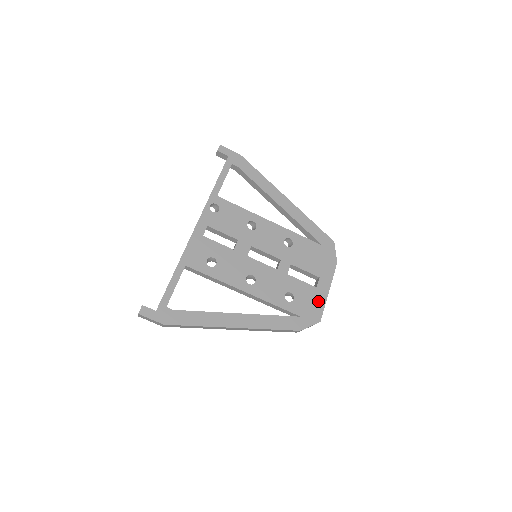
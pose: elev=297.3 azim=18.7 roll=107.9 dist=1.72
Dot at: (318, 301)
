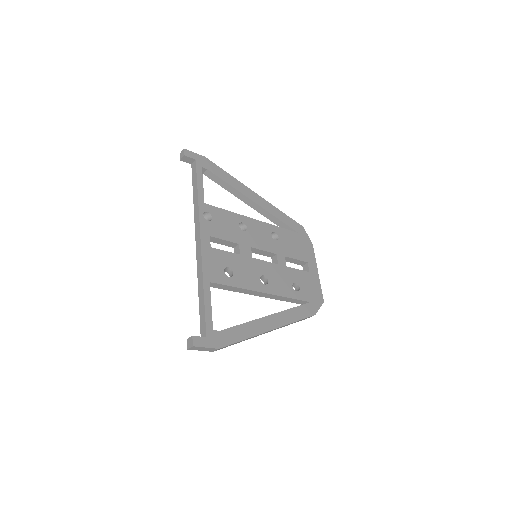
Dot at: (315, 284)
